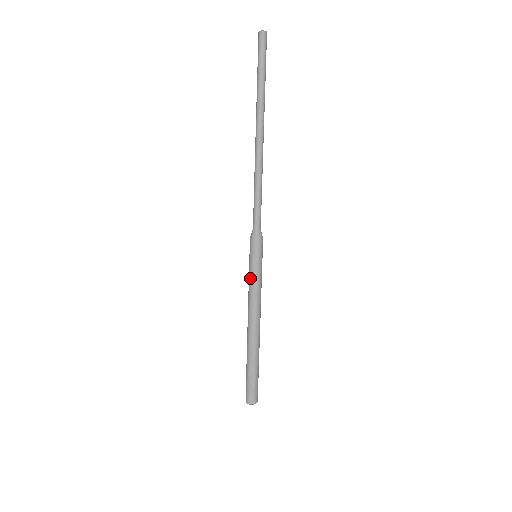
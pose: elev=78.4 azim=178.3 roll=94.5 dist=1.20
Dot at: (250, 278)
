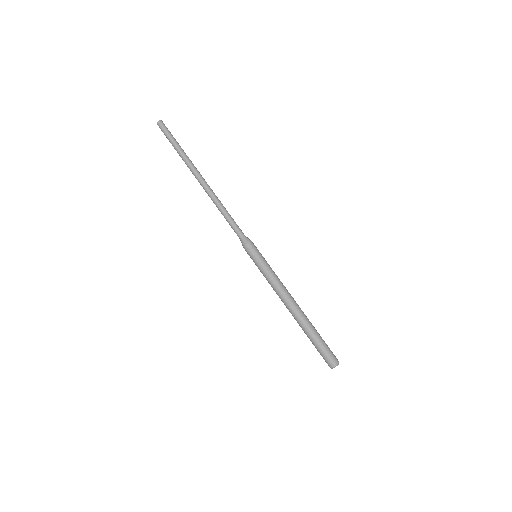
Dot at: occluded
